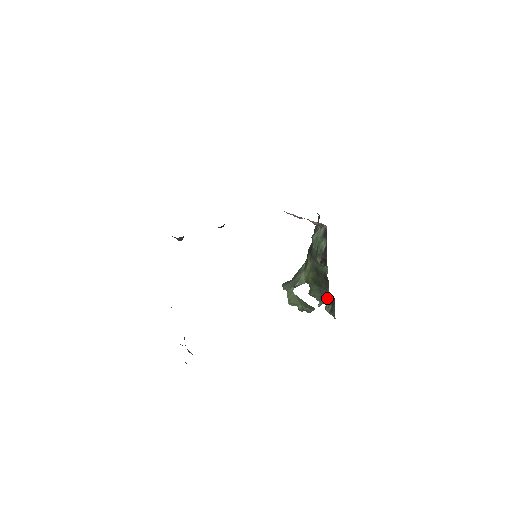
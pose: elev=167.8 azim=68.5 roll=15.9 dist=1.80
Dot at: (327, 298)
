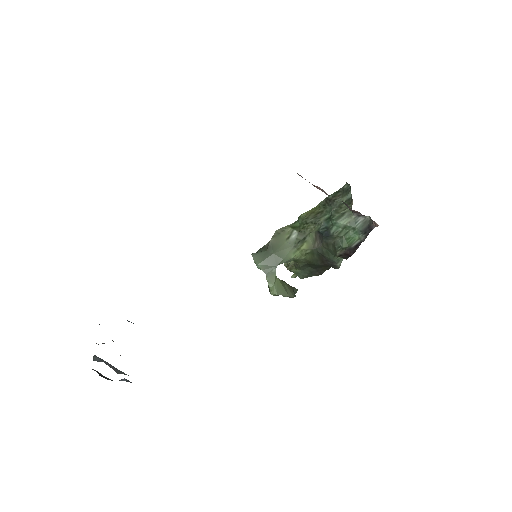
Dot at: occluded
